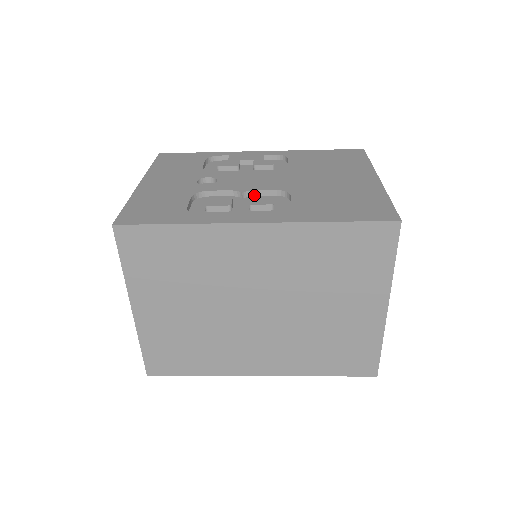
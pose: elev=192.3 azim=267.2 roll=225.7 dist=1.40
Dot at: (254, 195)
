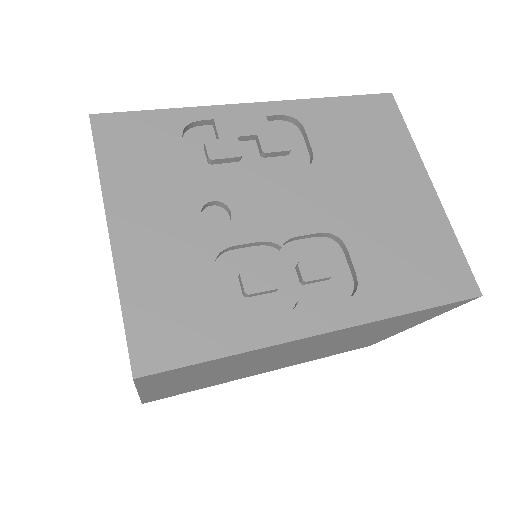
Dot at: (292, 240)
